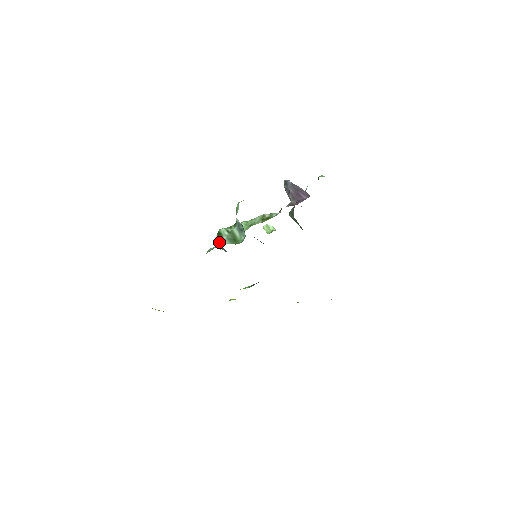
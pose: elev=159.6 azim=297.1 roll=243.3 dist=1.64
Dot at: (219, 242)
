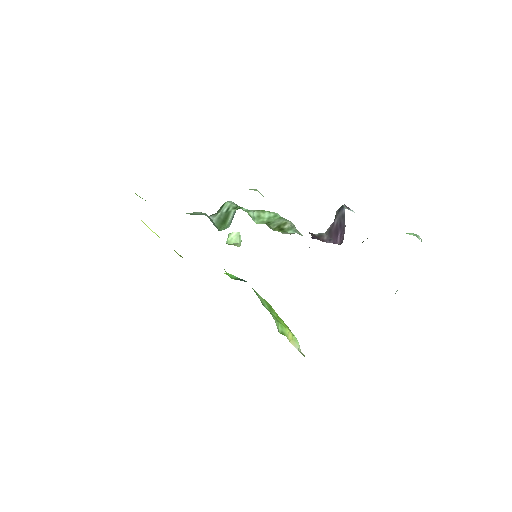
Dot at: (215, 213)
